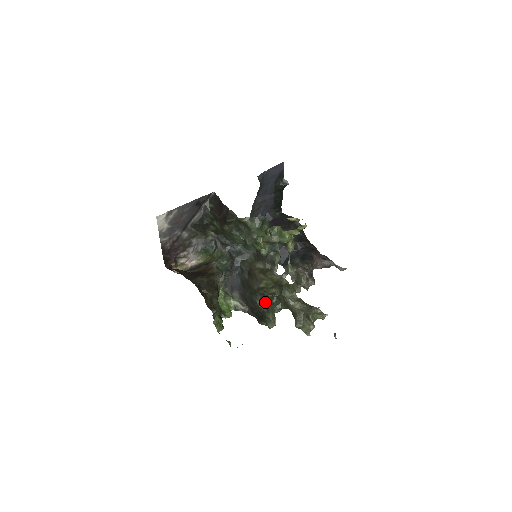
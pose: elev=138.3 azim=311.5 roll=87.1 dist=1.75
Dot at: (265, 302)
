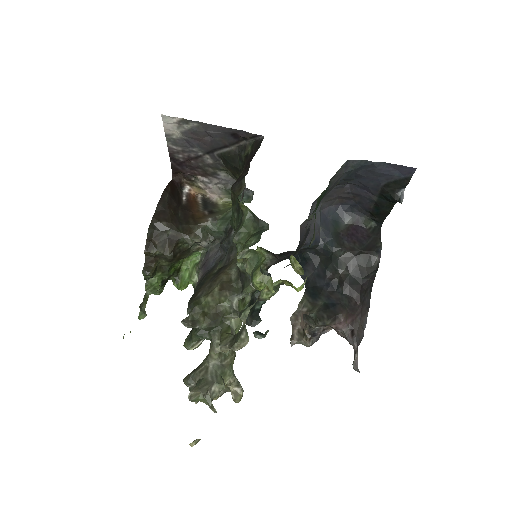
Dot at: occluded
